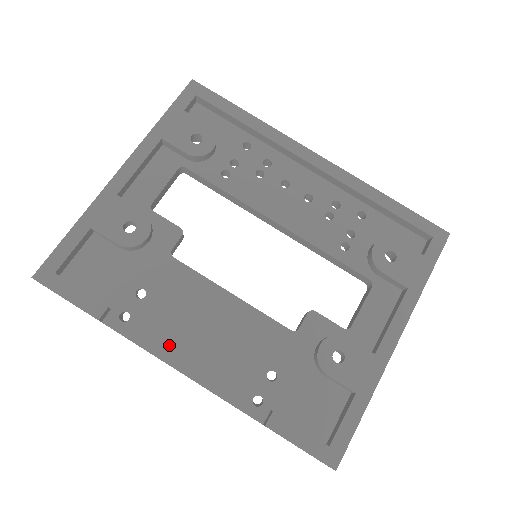
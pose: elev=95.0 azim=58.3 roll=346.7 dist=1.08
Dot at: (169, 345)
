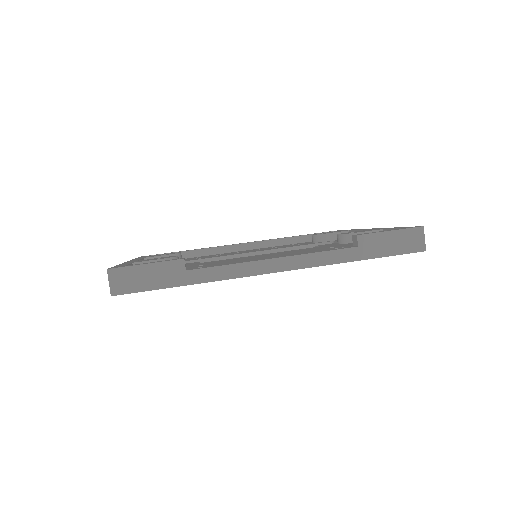
Dot at: occluded
